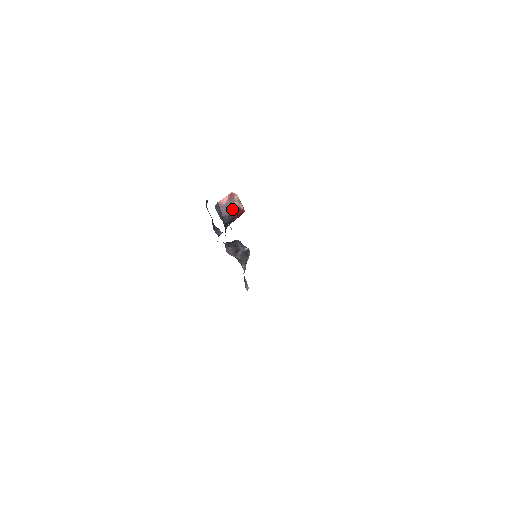
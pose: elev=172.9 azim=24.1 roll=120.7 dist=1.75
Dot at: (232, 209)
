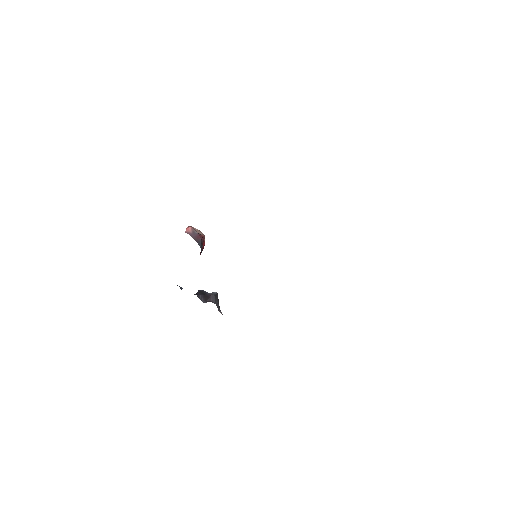
Dot at: (200, 236)
